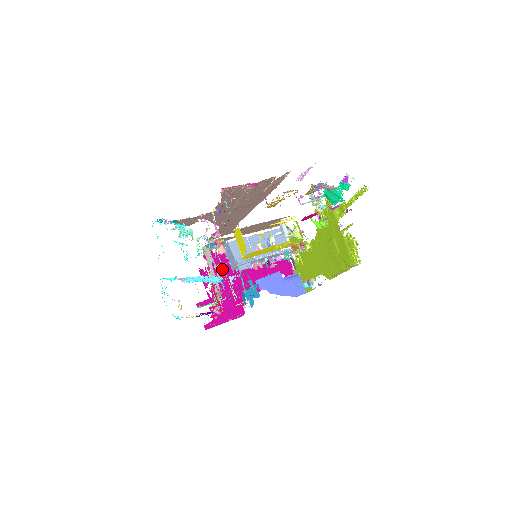
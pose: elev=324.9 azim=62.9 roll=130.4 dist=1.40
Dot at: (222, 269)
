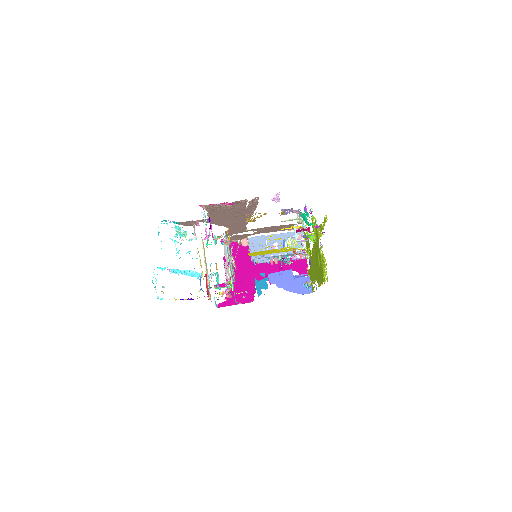
Dot at: (243, 259)
